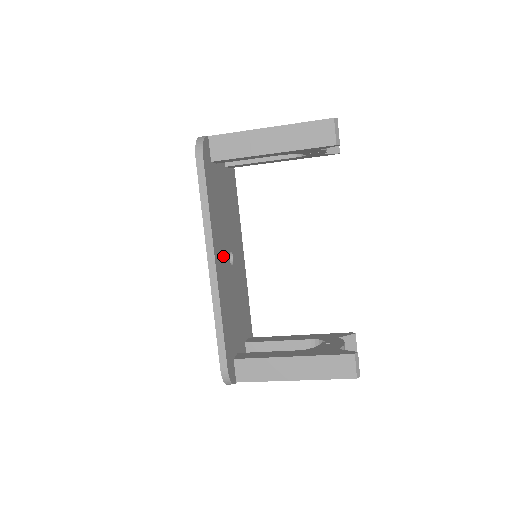
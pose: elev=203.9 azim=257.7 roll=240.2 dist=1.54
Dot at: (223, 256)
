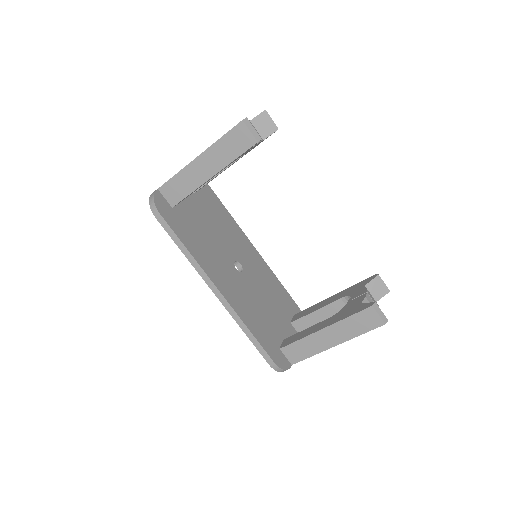
Dot at: (226, 274)
